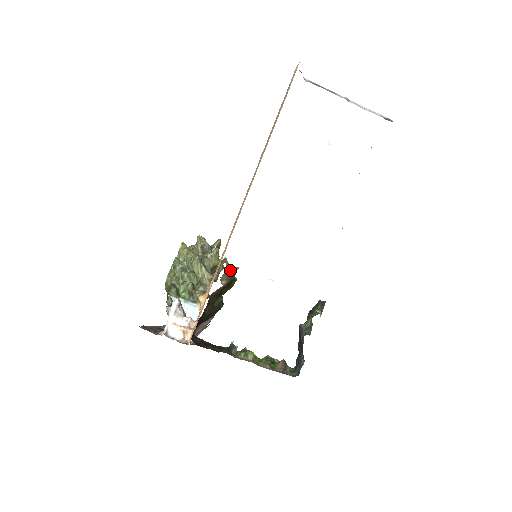
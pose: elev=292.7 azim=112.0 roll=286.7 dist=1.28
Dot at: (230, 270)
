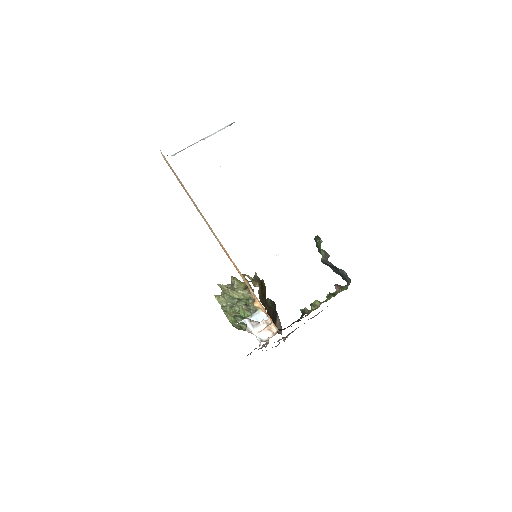
Dot at: occluded
